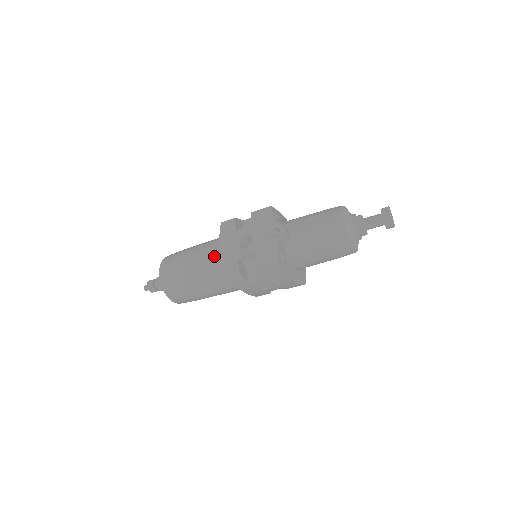
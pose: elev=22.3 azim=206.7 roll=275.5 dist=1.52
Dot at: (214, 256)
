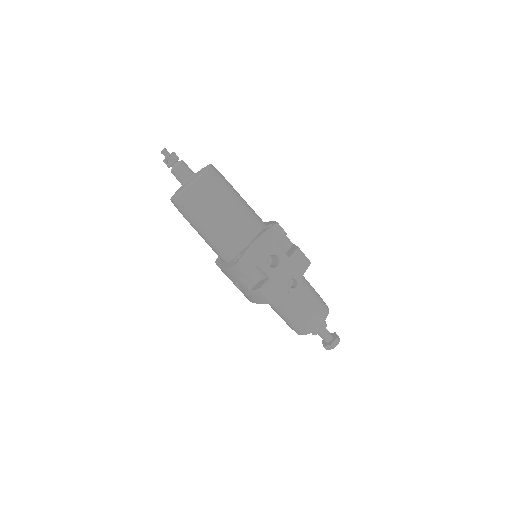
Dot at: (245, 234)
